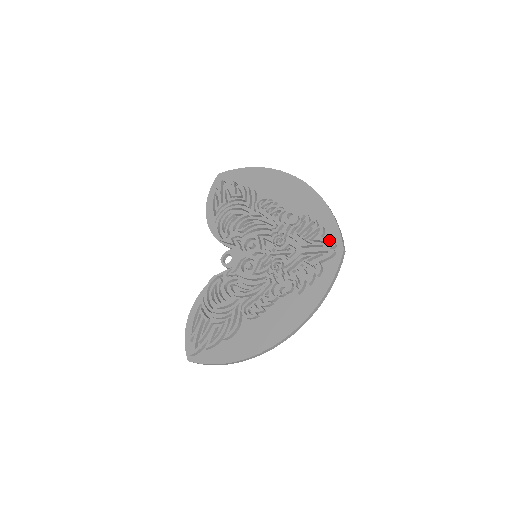
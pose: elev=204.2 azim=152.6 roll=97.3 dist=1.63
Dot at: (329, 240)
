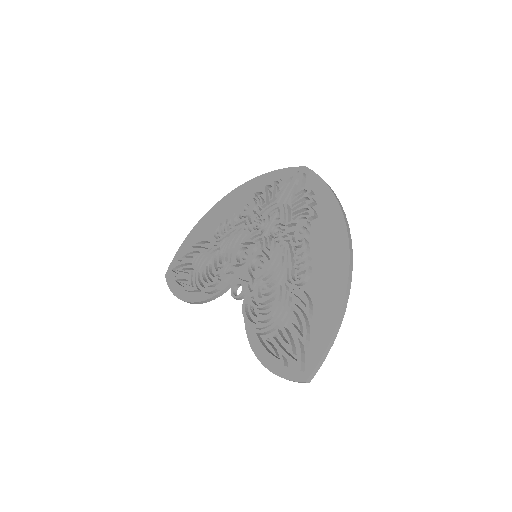
Dot at: (289, 174)
